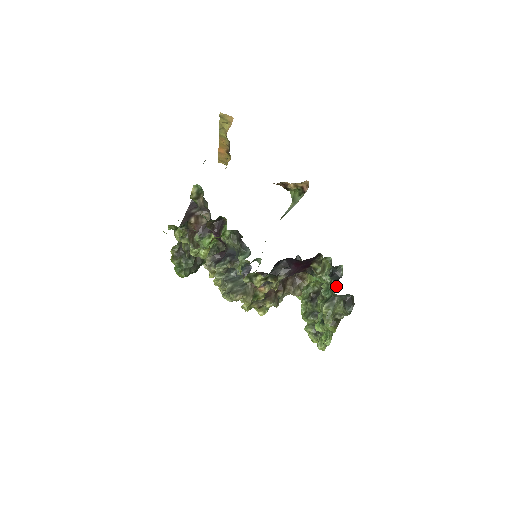
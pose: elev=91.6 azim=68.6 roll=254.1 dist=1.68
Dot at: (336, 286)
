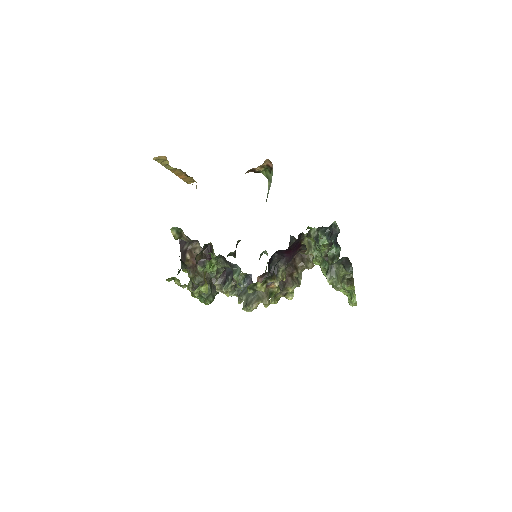
Dot at: (338, 244)
